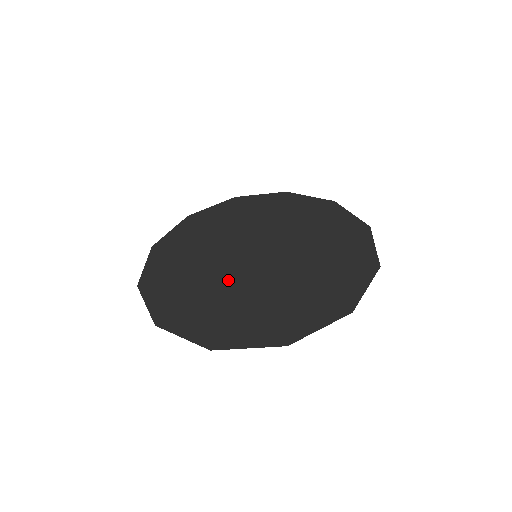
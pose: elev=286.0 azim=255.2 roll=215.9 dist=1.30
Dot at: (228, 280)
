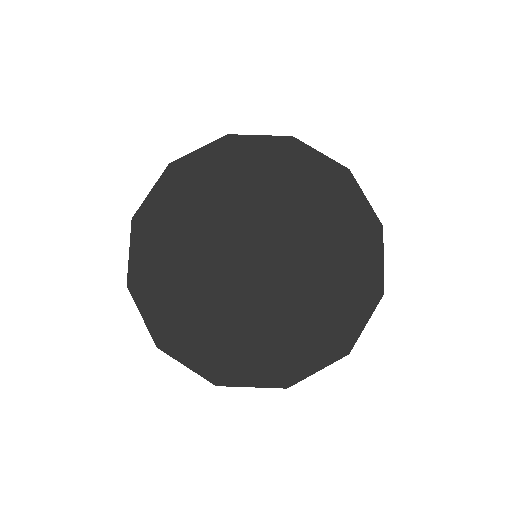
Dot at: (227, 292)
